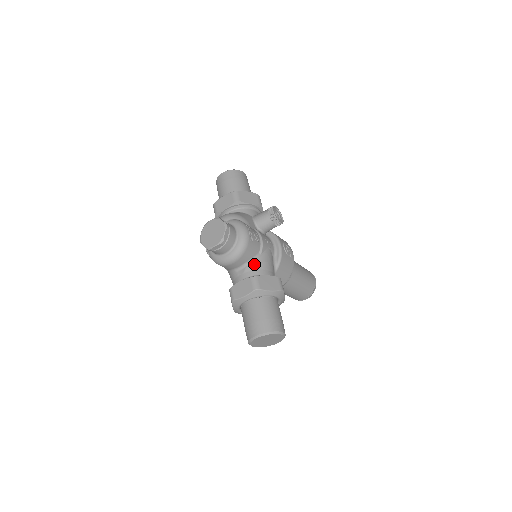
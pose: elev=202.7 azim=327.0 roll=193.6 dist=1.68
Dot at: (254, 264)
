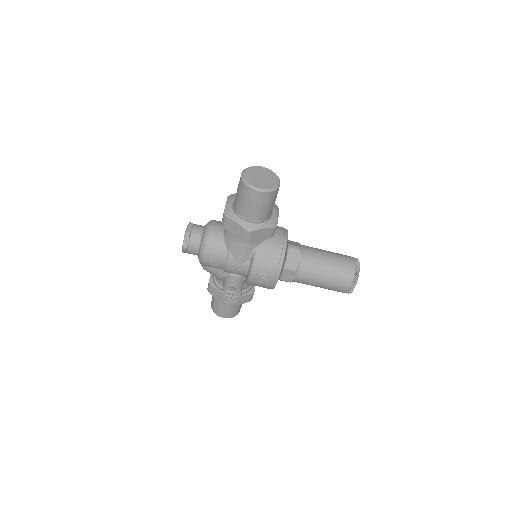
Dot at: occluded
